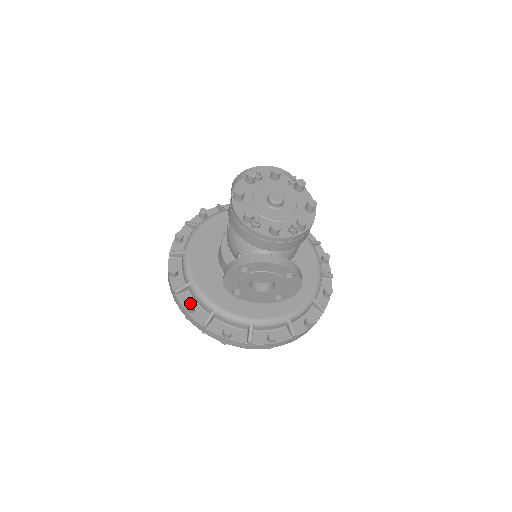
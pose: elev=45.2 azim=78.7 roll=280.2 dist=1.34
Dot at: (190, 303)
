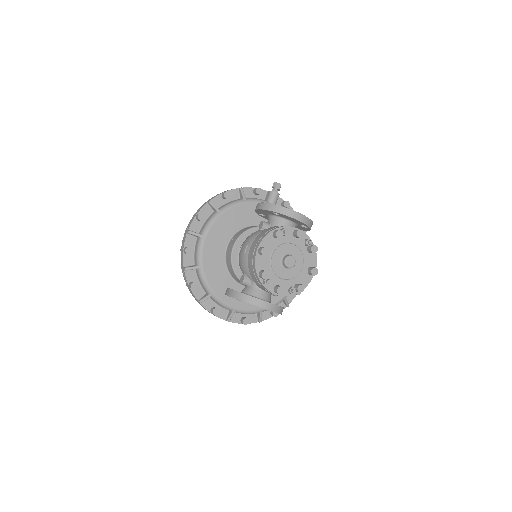
Dot at: (194, 284)
